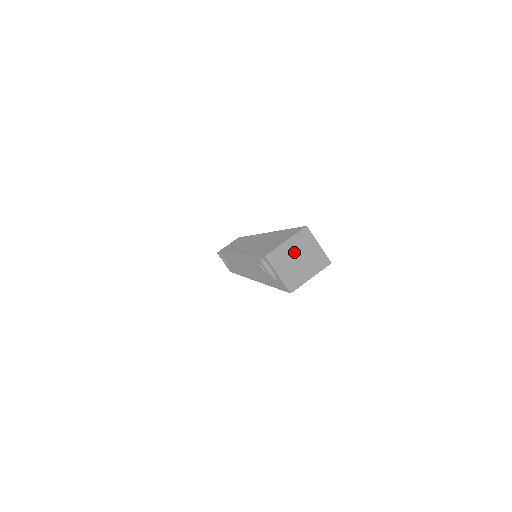
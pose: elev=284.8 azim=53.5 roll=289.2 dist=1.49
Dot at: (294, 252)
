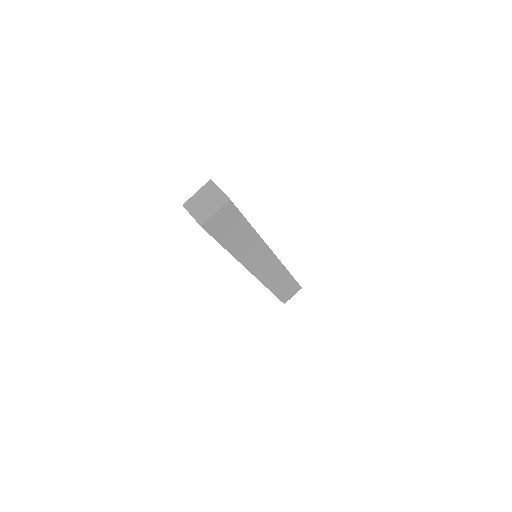
Dot at: (202, 198)
